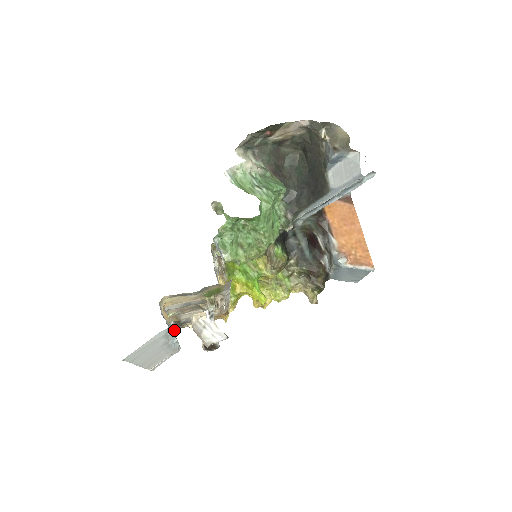
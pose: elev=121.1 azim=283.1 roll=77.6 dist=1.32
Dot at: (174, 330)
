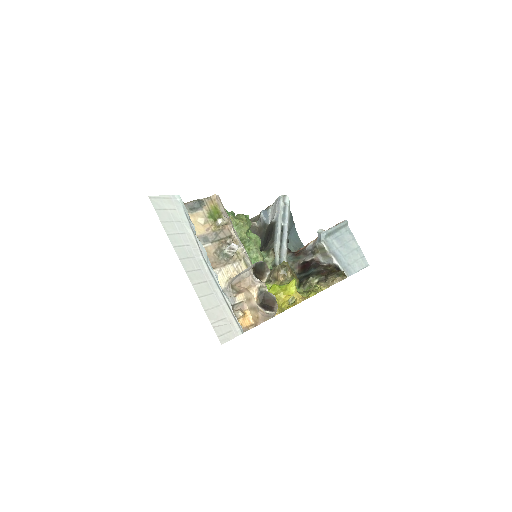
Dot at: occluded
